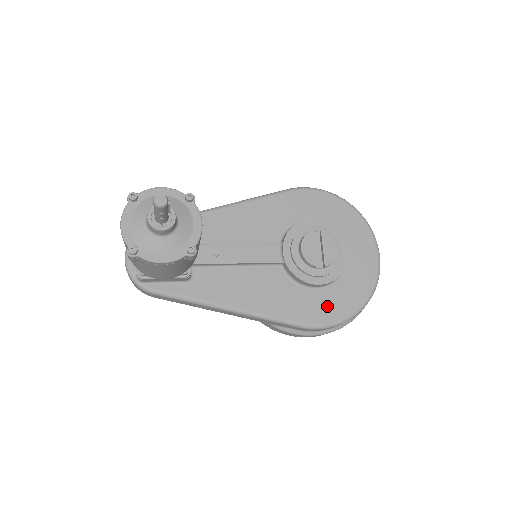
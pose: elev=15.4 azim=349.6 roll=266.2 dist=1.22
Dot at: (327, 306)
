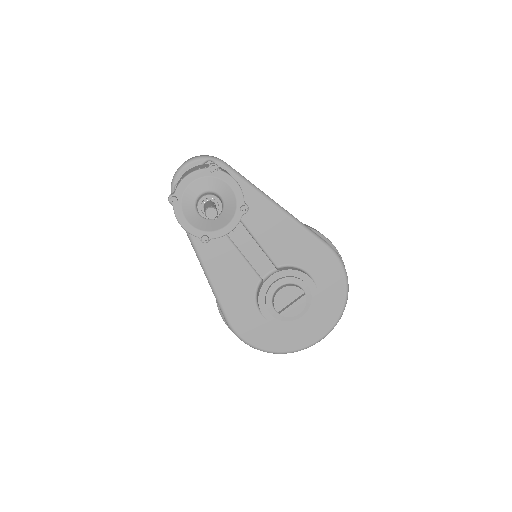
Dot at: (254, 329)
